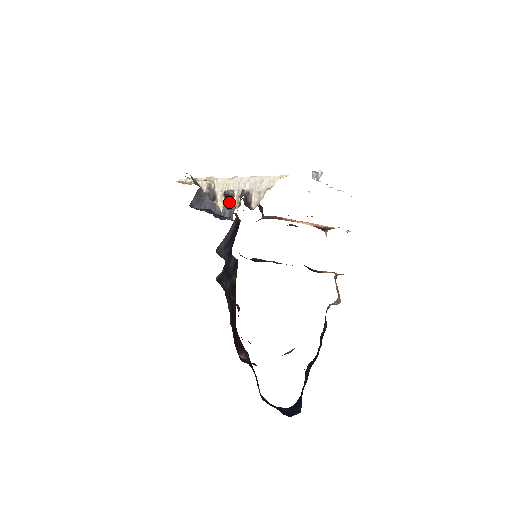
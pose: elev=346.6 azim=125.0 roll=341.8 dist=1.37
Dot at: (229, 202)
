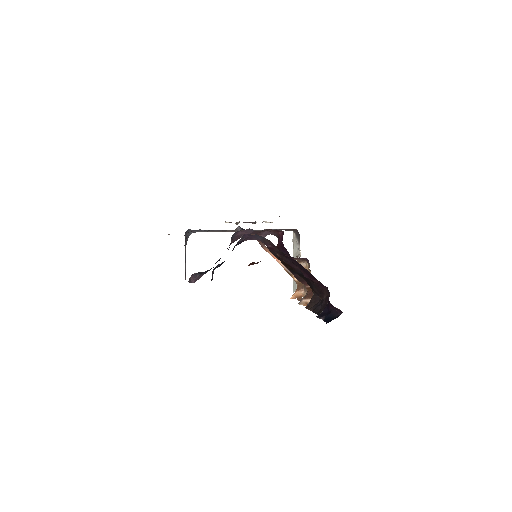
Dot at: (185, 271)
